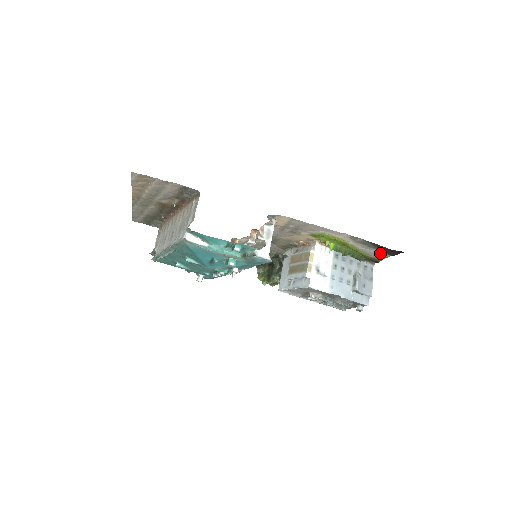
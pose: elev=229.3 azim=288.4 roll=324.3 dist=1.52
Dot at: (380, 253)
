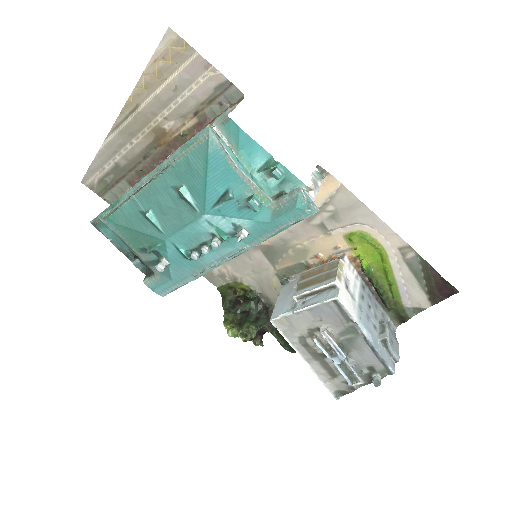
Dot at: (420, 297)
